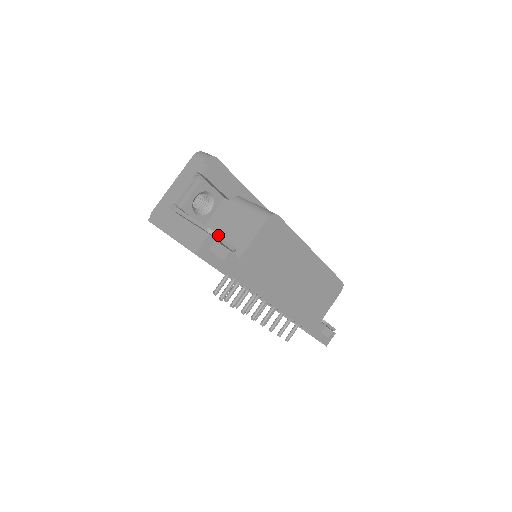
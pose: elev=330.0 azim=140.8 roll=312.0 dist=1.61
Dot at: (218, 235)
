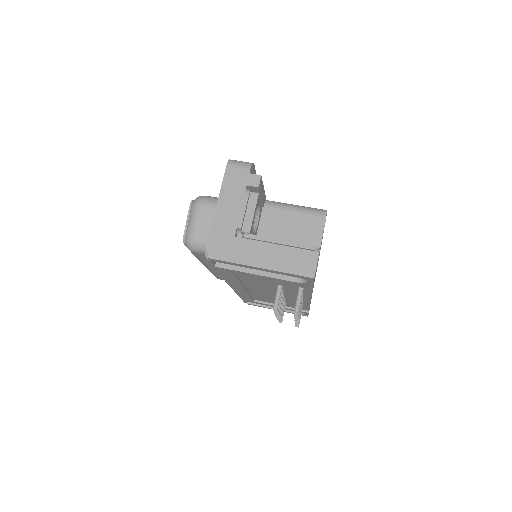
Dot at: occluded
